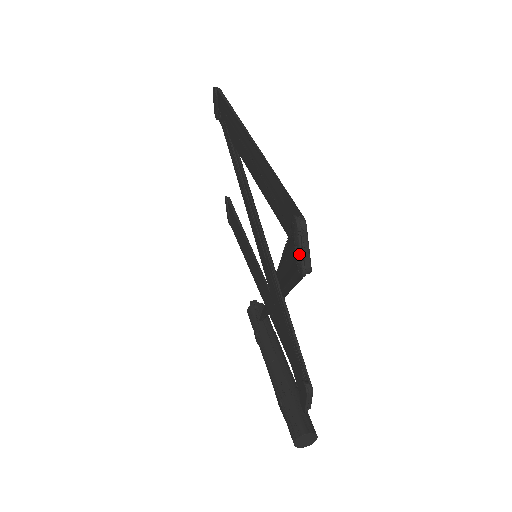
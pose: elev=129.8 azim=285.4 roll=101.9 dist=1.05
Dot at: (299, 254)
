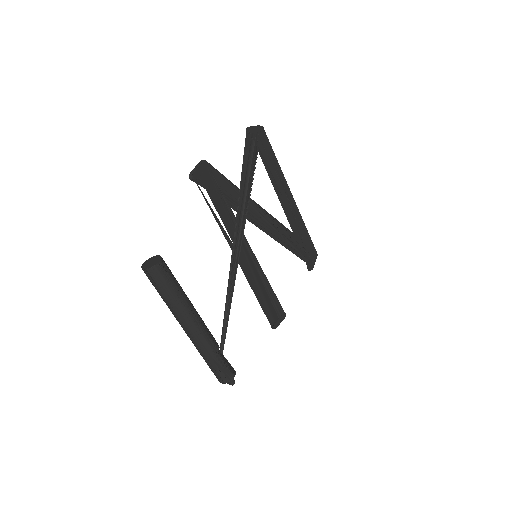
Dot at: occluded
